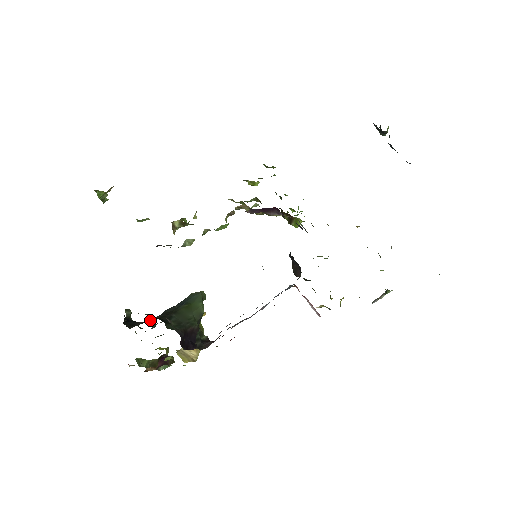
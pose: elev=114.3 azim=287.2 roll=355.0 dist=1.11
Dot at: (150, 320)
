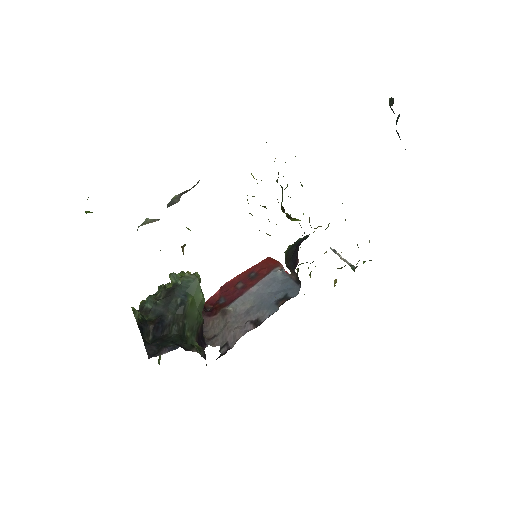
Dot at: (166, 332)
